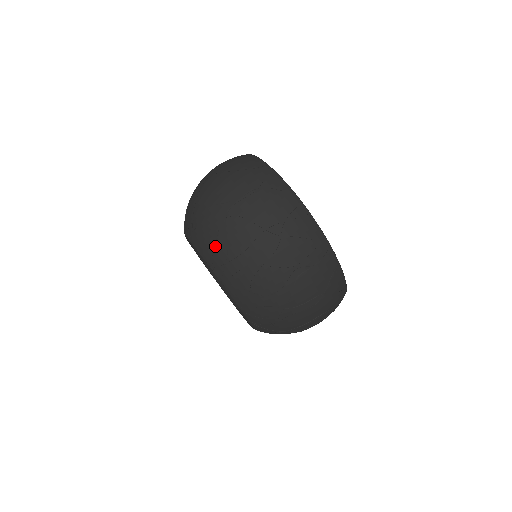
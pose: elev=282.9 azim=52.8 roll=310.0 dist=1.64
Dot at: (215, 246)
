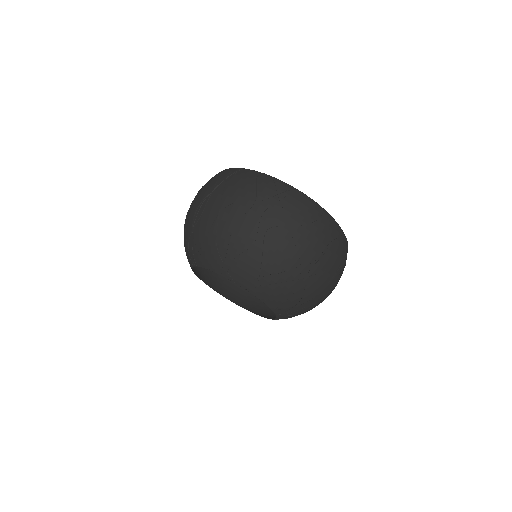
Dot at: (289, 299)
